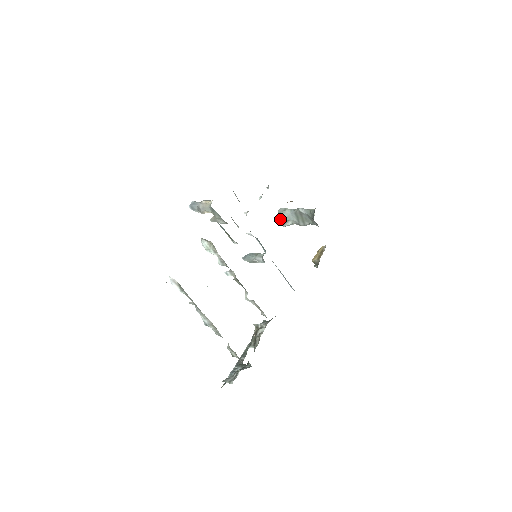
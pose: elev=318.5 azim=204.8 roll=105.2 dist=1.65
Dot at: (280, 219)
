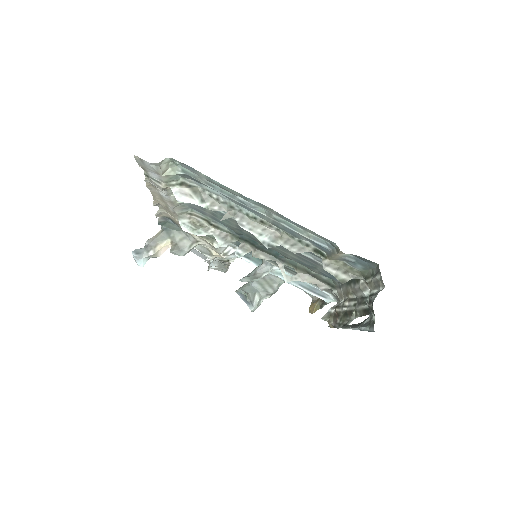
Dot at: (244, 294)
